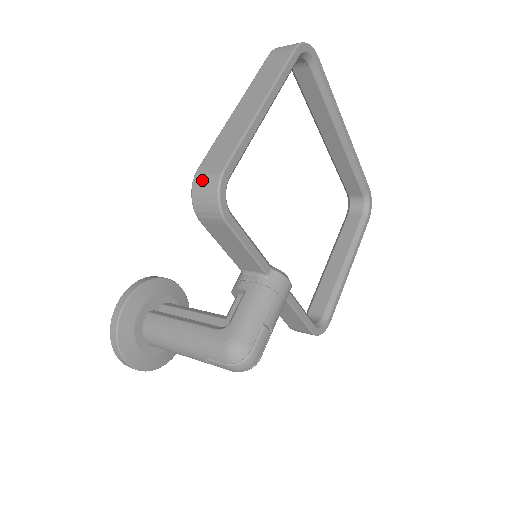
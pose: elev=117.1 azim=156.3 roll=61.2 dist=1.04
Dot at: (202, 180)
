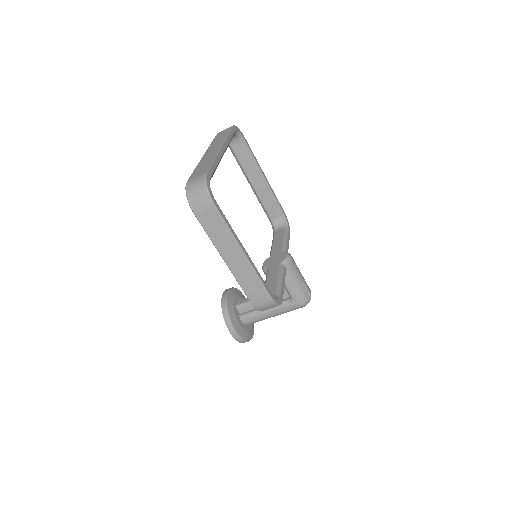
Dot at: (262, 307)
